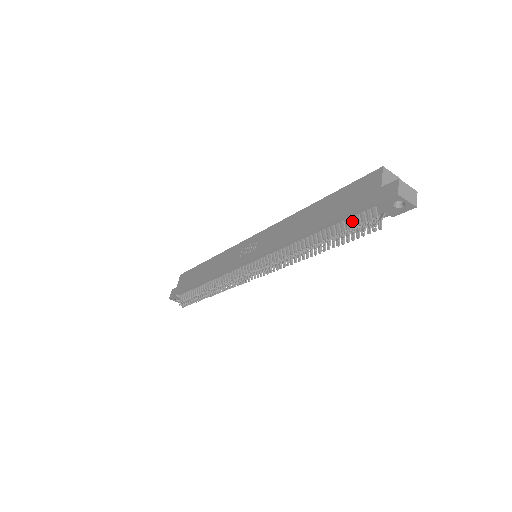
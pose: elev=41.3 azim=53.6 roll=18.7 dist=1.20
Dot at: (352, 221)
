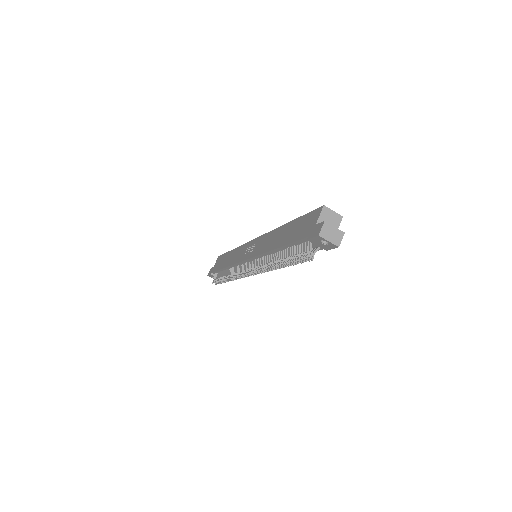
Dot at: (298, 248)
